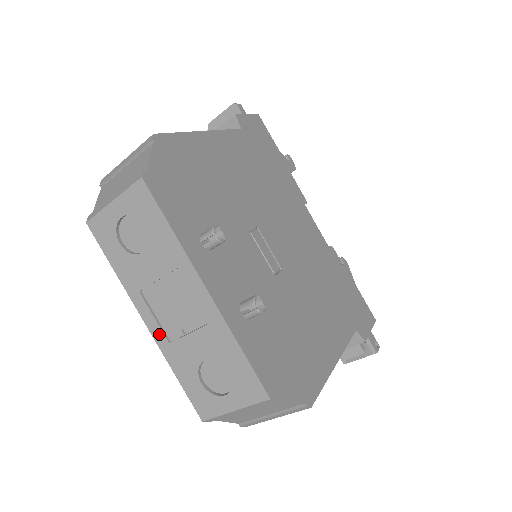
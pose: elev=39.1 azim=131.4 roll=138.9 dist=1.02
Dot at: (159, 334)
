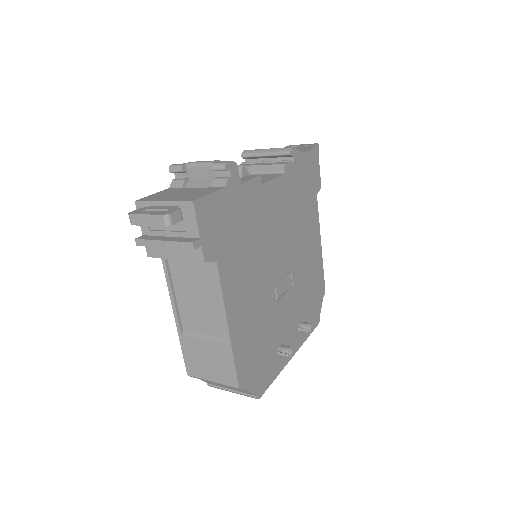
Dot at: occluded
